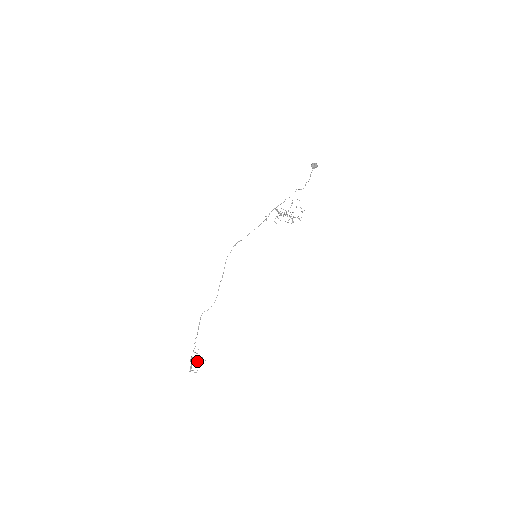
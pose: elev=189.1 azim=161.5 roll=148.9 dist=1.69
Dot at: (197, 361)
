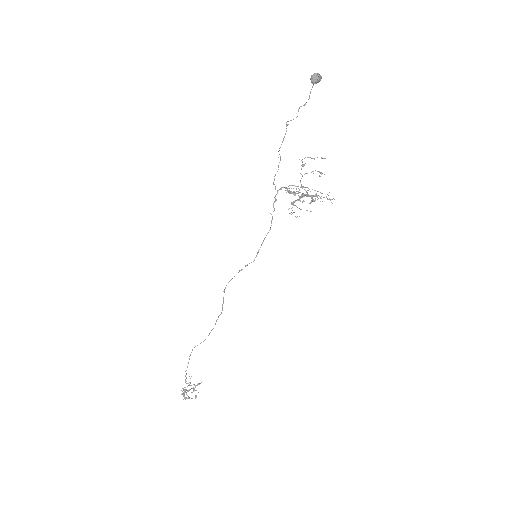
Dot at: (194, 389)
